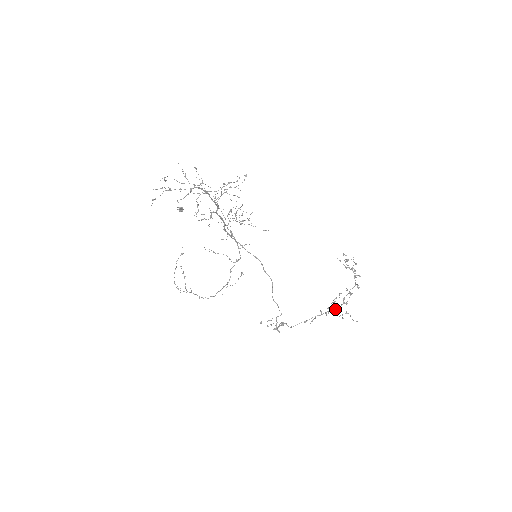
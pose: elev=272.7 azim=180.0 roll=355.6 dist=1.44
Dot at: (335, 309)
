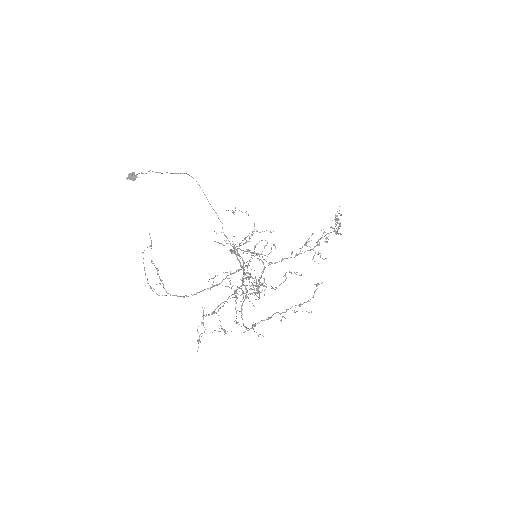
Dot at: occluded
